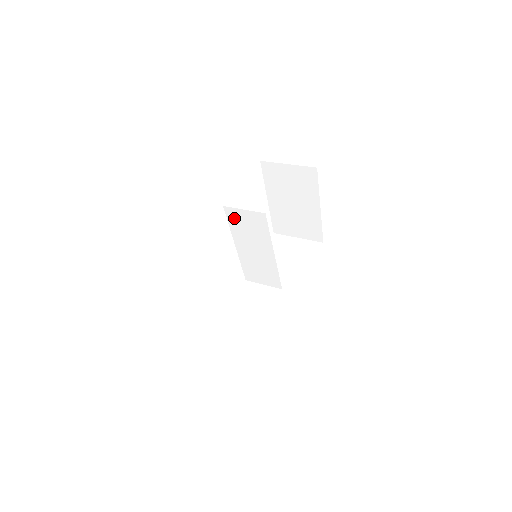
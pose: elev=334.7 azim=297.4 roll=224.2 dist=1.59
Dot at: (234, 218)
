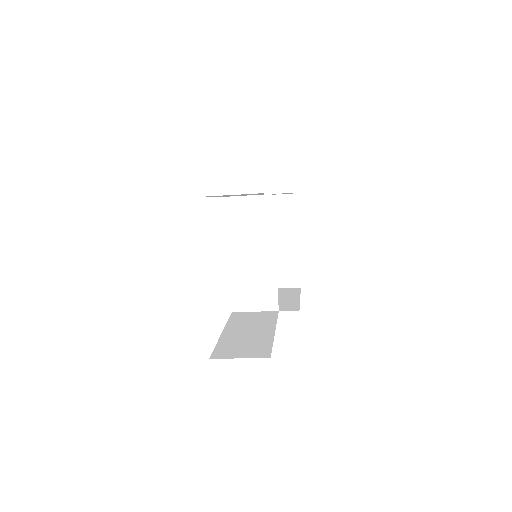
Dot at: (233, 211)
